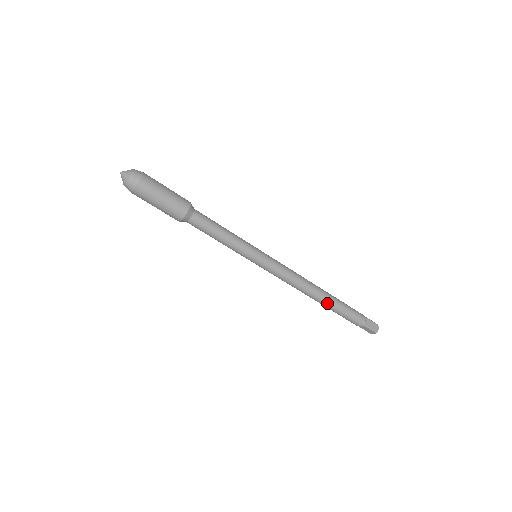
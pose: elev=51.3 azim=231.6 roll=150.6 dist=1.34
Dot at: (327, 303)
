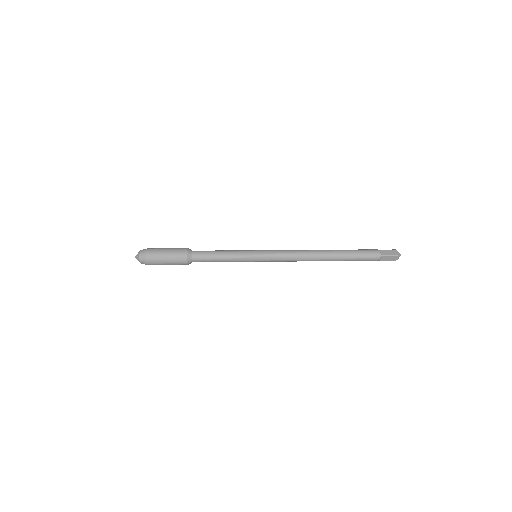
Dot at: (335, 256)
